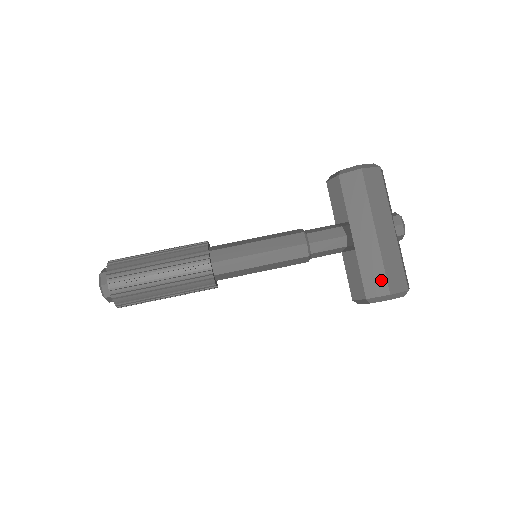
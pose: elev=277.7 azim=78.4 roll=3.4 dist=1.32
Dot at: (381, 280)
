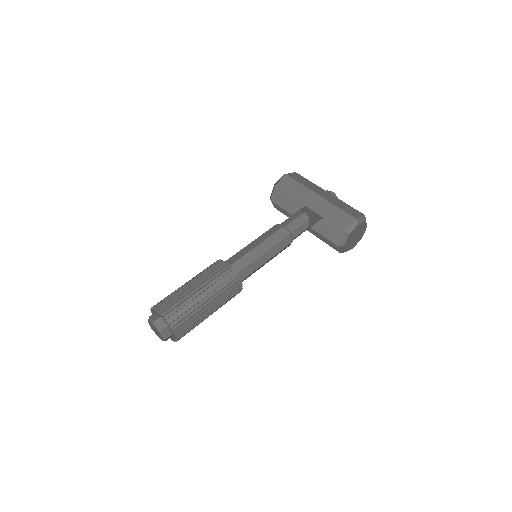
Dot at: (344, 216)
